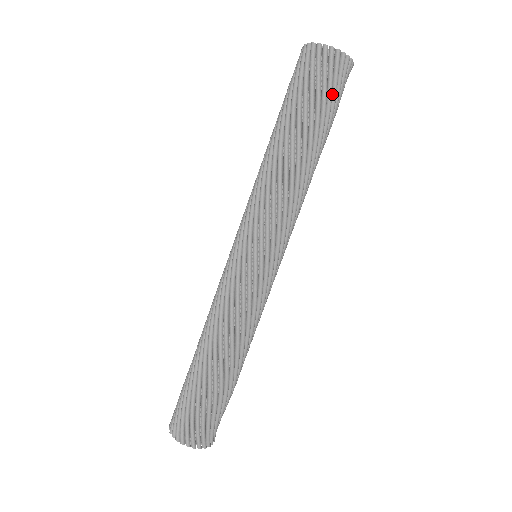
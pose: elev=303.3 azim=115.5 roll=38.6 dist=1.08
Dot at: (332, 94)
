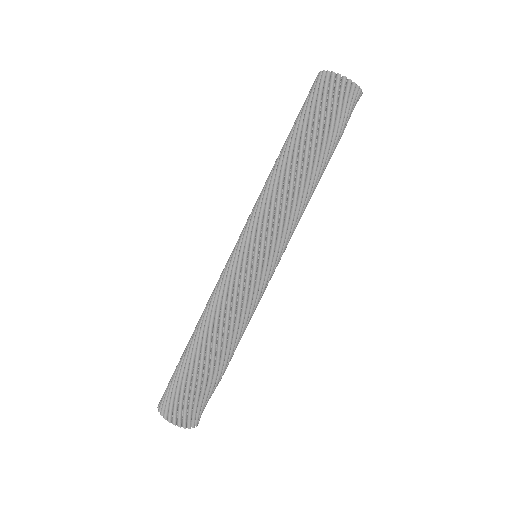
Dot at: (321, 107)
